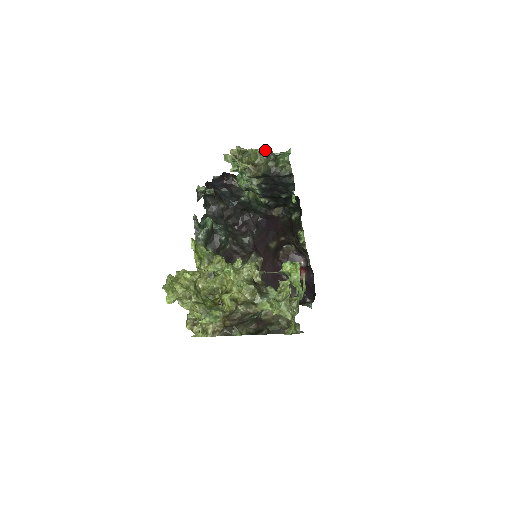
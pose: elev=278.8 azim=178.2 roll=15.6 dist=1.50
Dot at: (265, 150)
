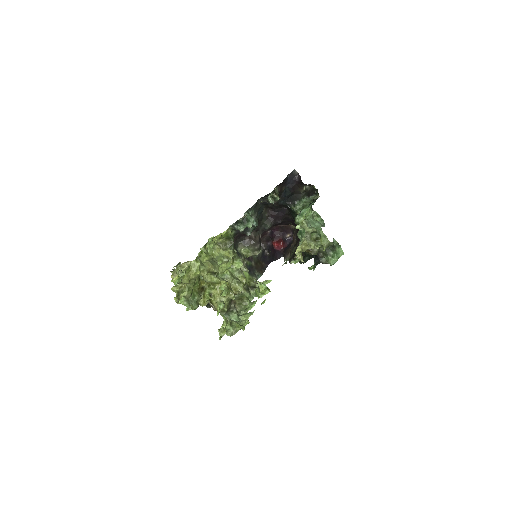
Dot at: (328, 245)
